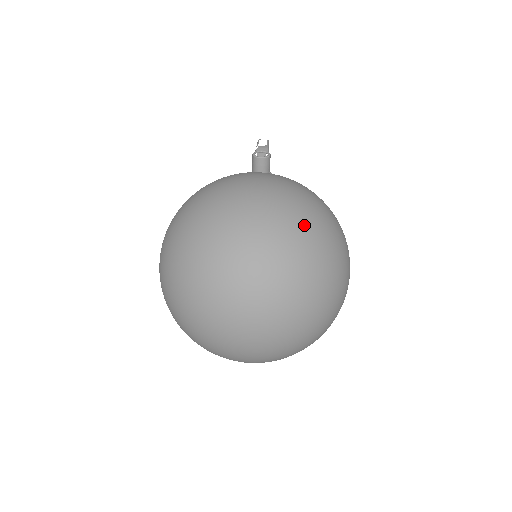
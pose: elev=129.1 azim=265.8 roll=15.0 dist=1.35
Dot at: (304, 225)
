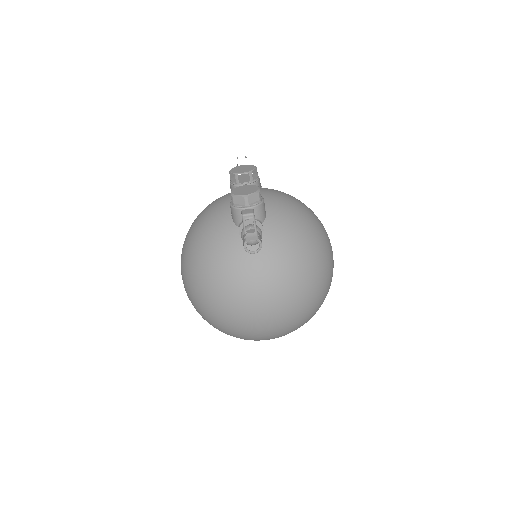
Dot at: (303, 319)
